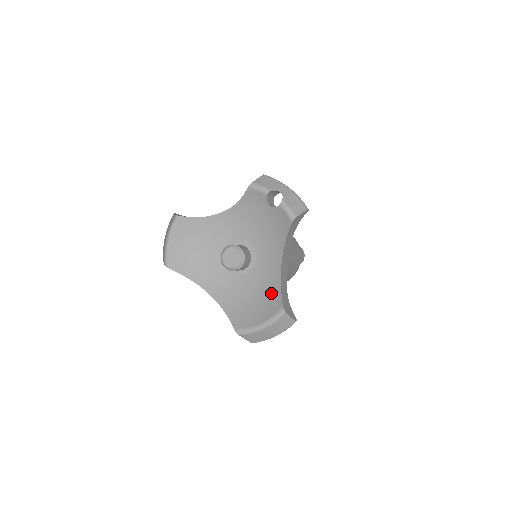
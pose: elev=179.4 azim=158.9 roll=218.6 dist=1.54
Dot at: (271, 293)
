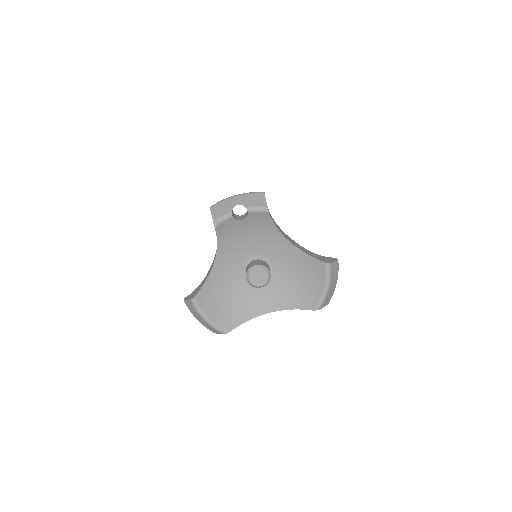
Dot at: (305, 264)
